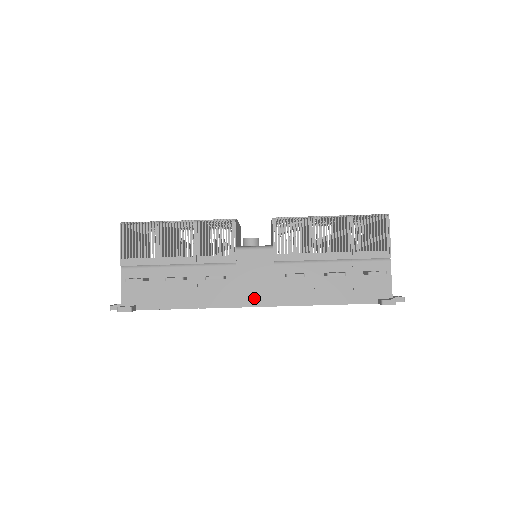
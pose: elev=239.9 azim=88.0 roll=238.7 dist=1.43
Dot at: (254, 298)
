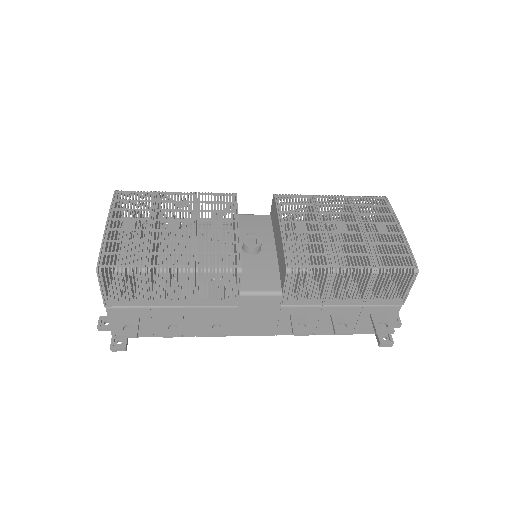
Dot at: (254, 330)
